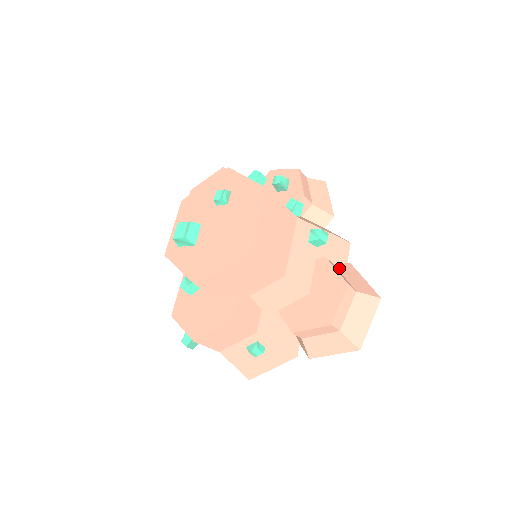
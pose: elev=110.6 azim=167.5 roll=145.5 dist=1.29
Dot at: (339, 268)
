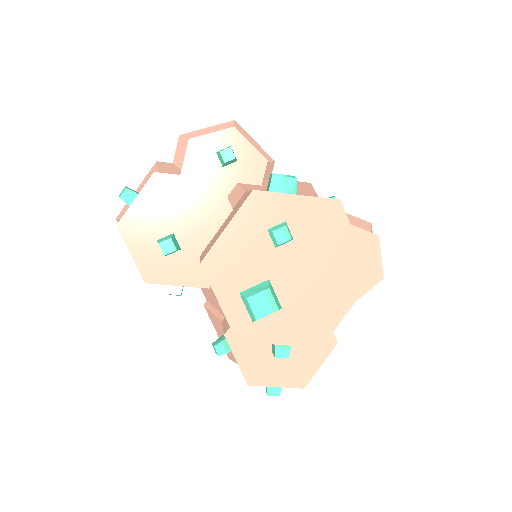
Dot at: occluded
